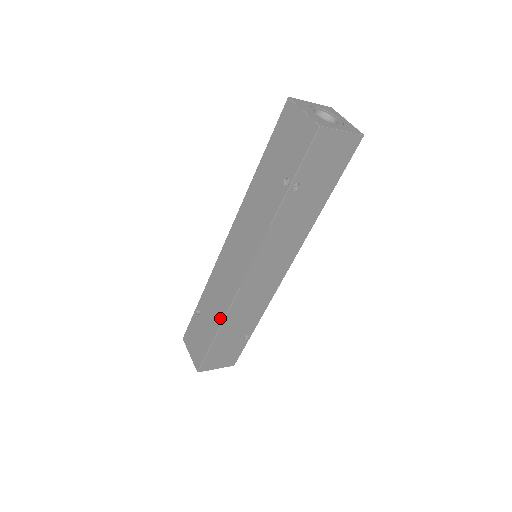
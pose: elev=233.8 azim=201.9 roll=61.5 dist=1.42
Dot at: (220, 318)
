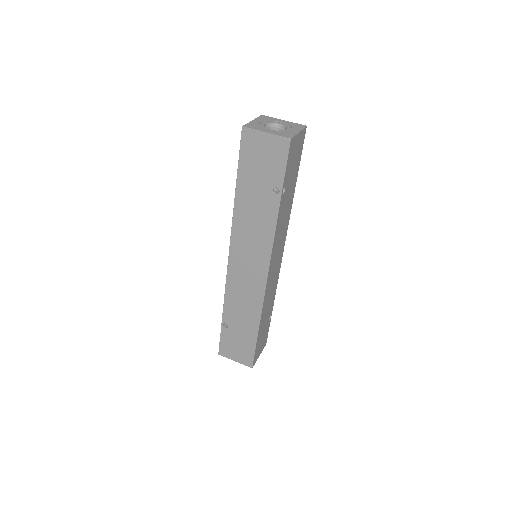
Dot at: (256, 318)
